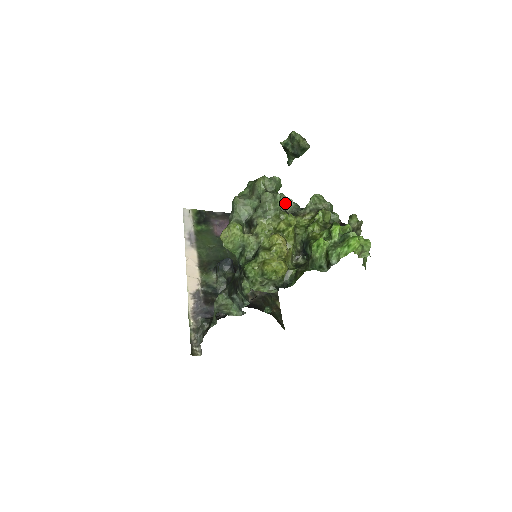
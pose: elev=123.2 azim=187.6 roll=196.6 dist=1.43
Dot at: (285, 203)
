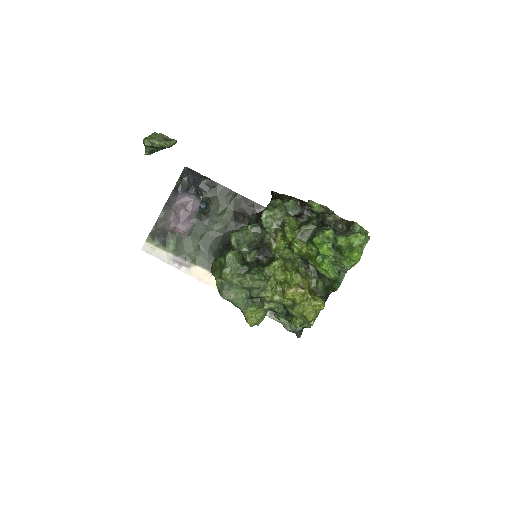
Dot at: (244, 238)
